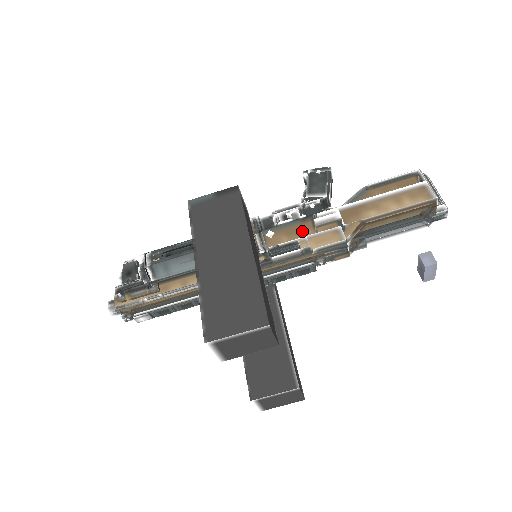
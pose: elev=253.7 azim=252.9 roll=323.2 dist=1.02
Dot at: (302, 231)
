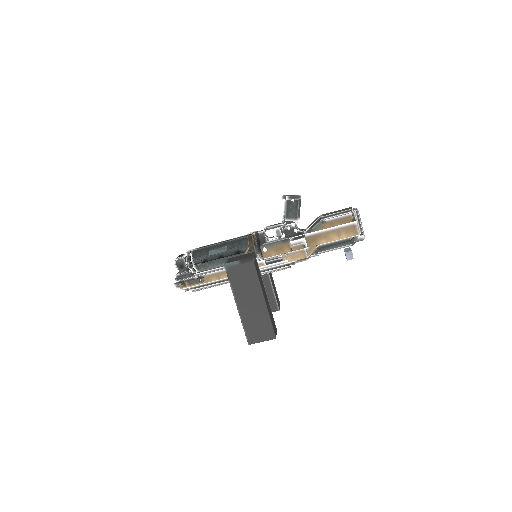
Dot at: (283, 249)
